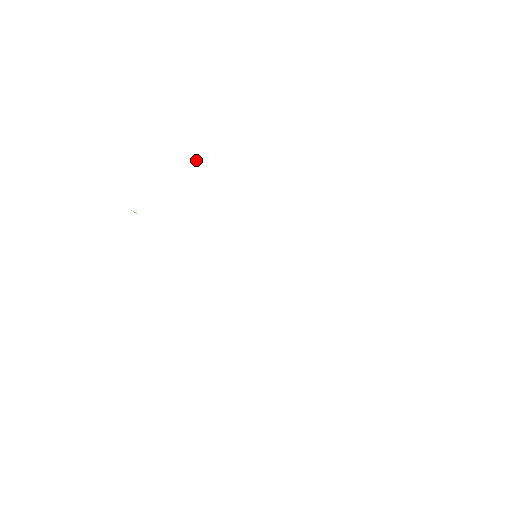
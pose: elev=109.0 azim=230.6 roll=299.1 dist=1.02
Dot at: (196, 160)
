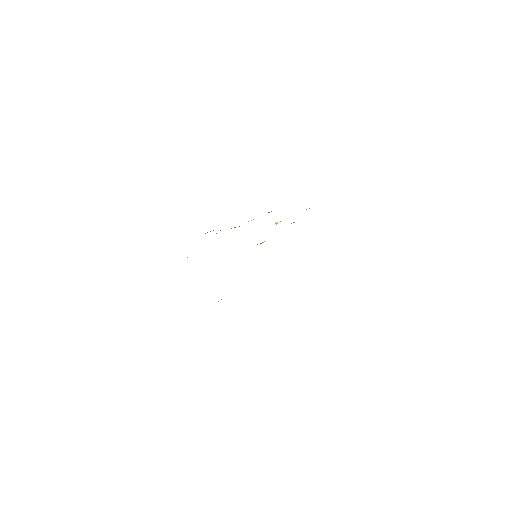
Dot at: (278, 222)
